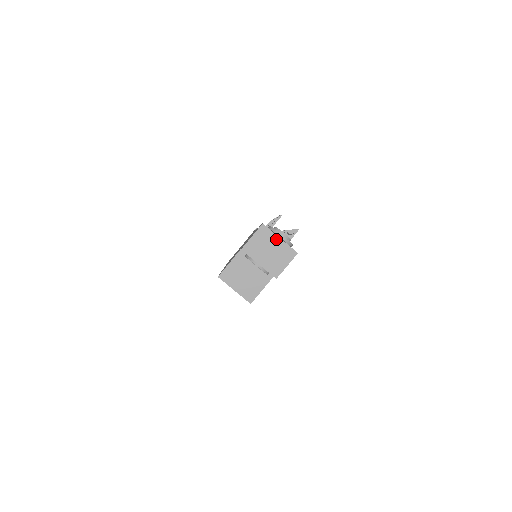
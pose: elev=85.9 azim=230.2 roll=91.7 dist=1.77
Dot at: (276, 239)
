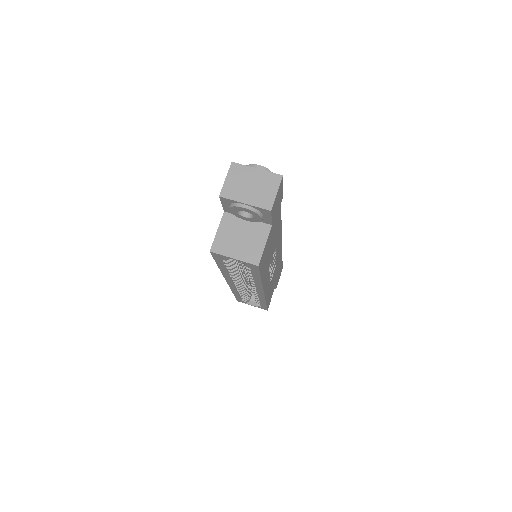
Dot at: (253, 171)
